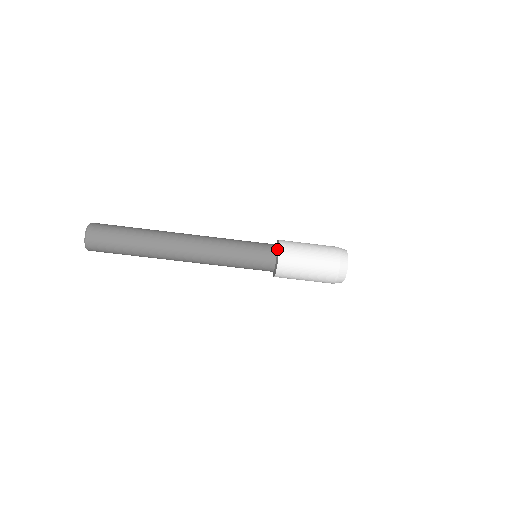
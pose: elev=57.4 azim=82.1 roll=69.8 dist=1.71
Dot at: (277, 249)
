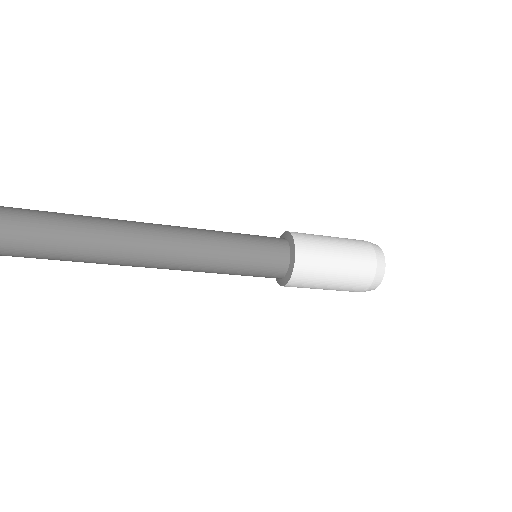
Dot at: (289, 240)
